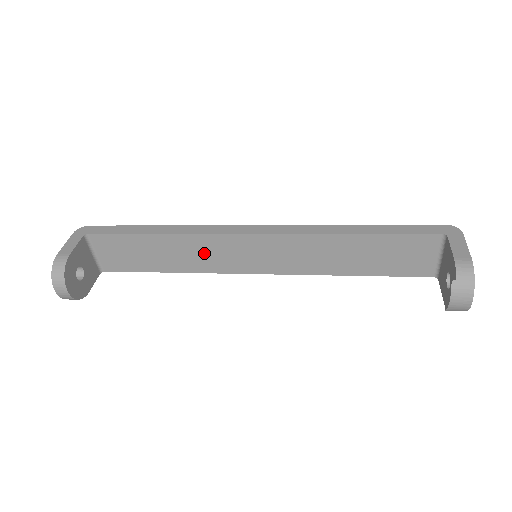
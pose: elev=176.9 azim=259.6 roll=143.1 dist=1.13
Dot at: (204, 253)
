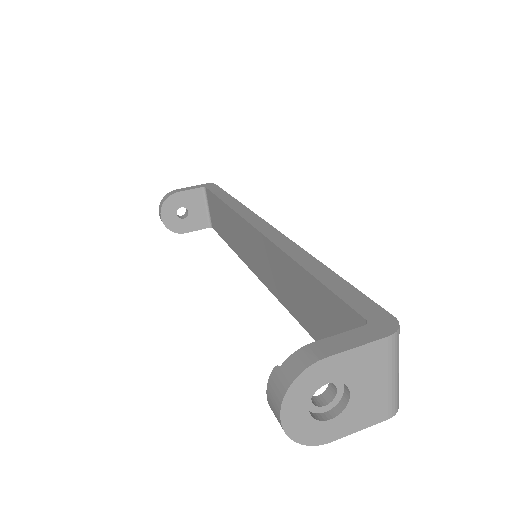
Dot at: (239, 236)
